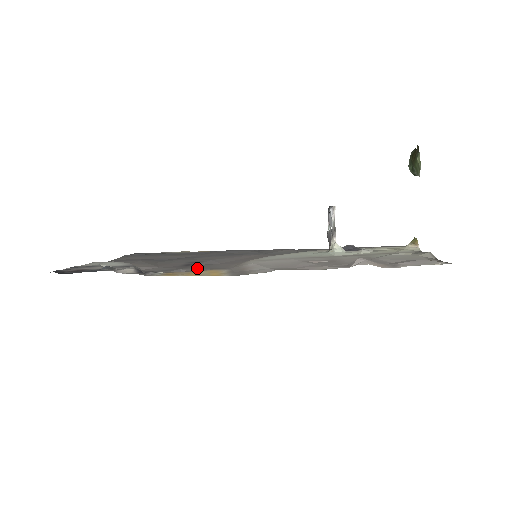
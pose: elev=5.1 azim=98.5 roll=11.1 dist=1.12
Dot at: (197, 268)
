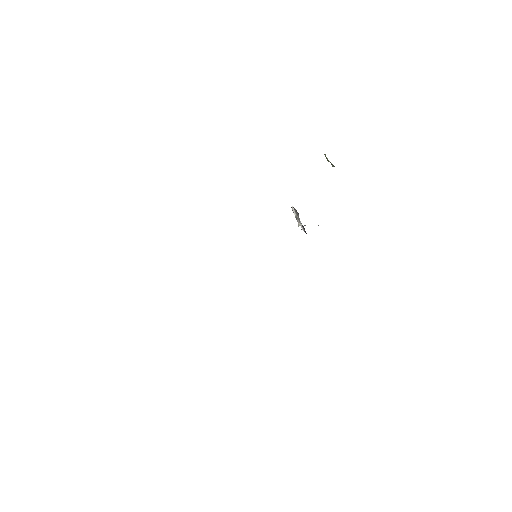
Dot at: occluded
